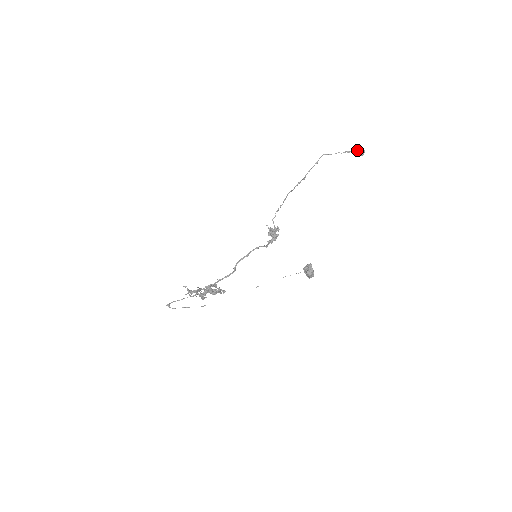
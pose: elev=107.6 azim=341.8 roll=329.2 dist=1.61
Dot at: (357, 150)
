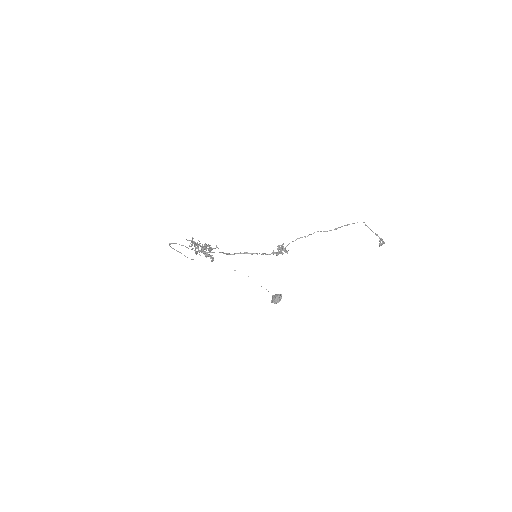
Dot at: (382, 239)
